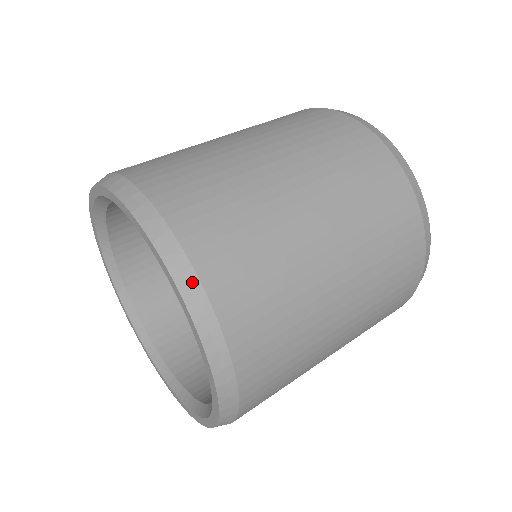
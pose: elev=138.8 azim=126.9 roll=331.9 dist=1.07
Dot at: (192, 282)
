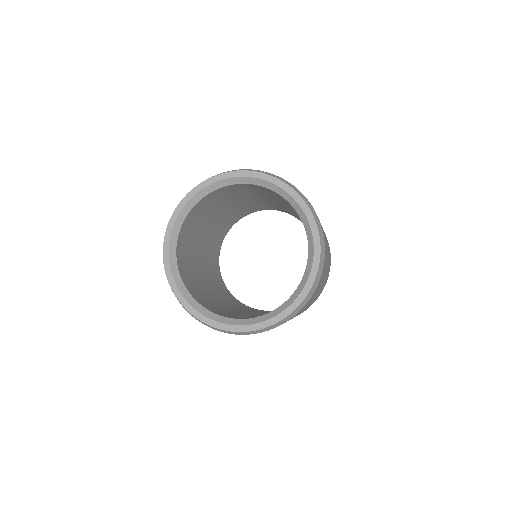
Dot at: (320, 225)
